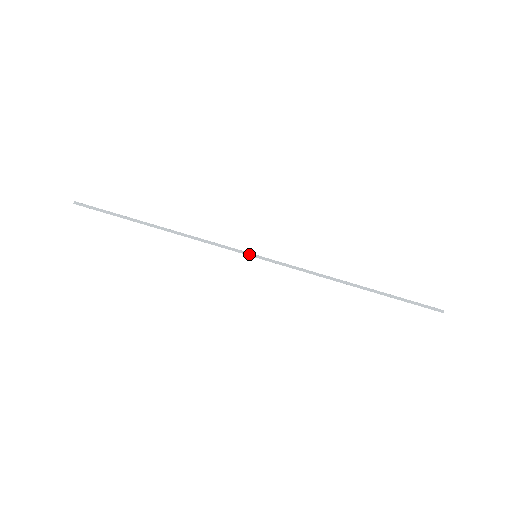
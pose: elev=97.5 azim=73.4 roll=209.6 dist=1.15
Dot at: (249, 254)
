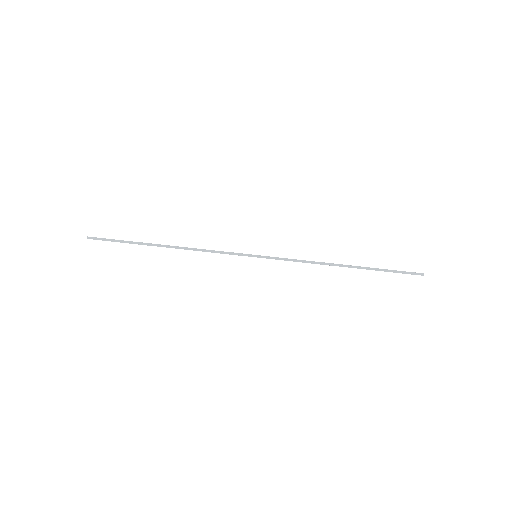
Dot at: (250, 255)
